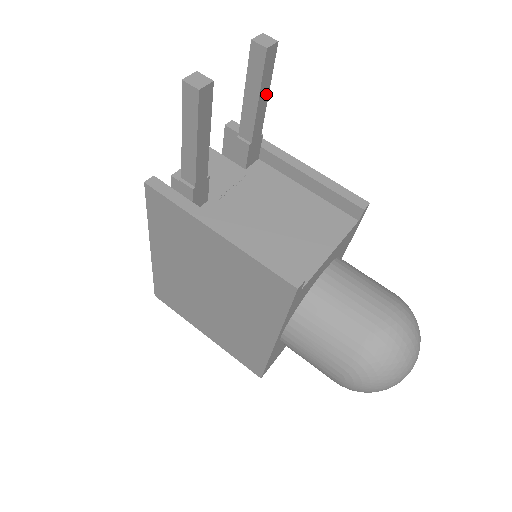
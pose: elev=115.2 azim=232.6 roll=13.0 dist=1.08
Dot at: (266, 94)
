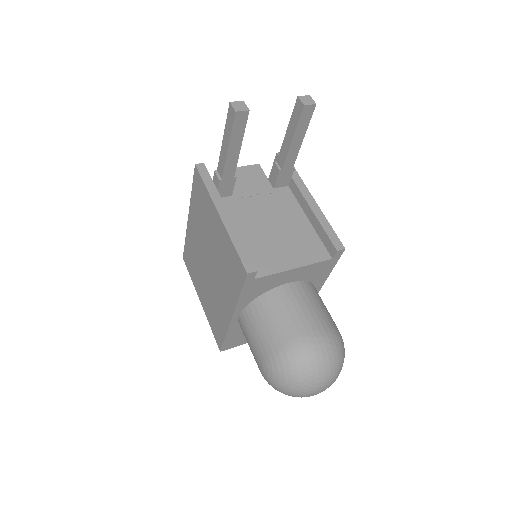
Dot at: (301, 138)
